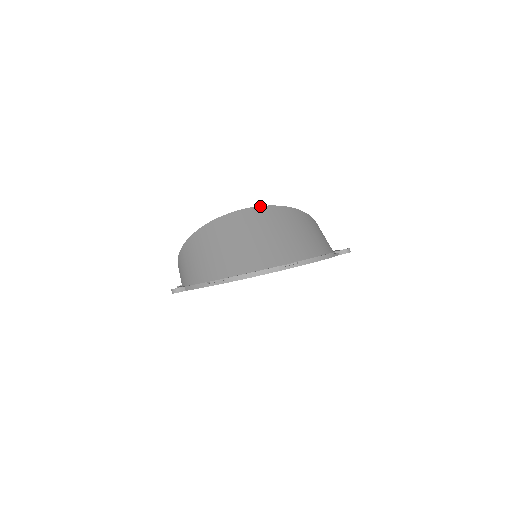
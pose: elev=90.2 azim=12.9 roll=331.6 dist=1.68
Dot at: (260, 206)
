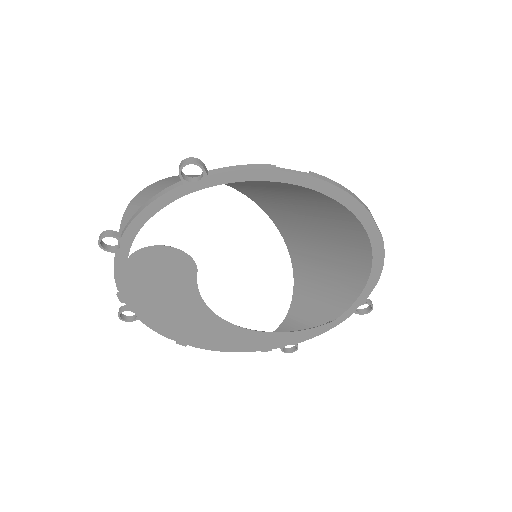
Dot at: (270, 215)
